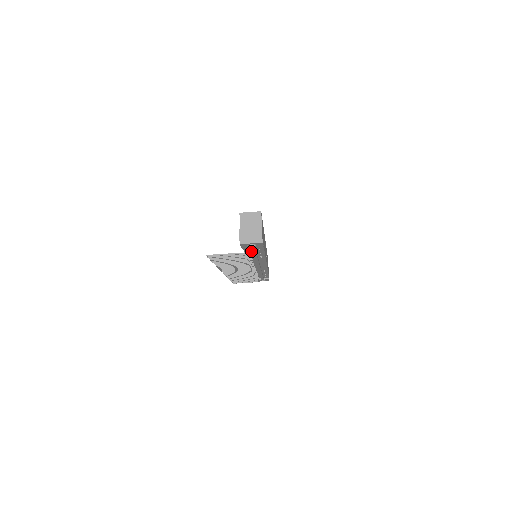
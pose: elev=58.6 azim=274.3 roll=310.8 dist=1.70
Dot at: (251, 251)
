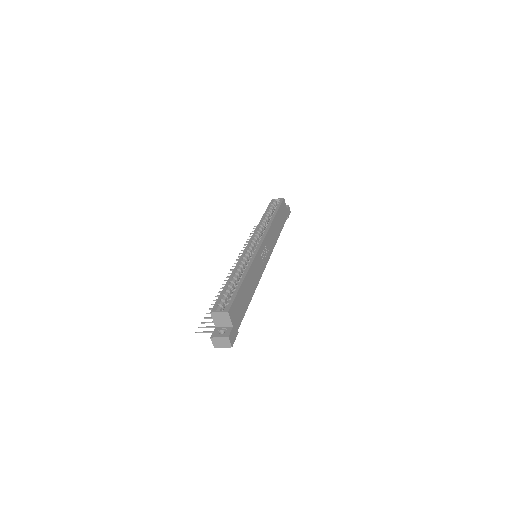
Dot at: occluded
